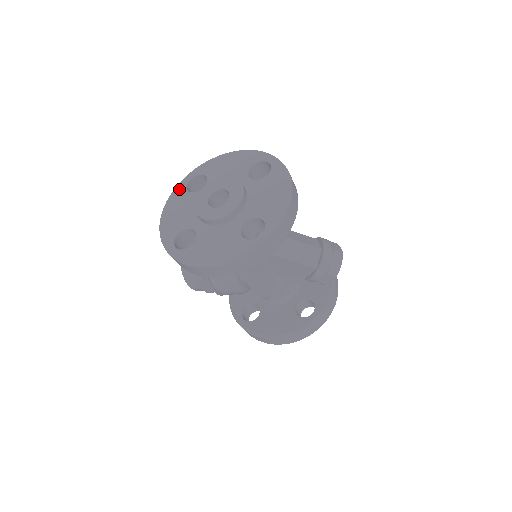
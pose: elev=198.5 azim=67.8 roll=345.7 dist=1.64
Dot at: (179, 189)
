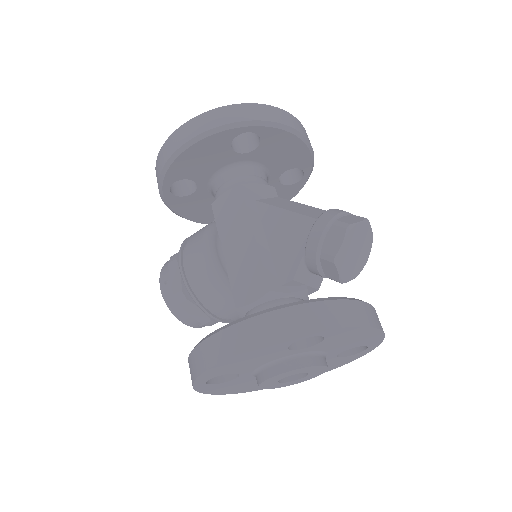
Dot at: occluded
